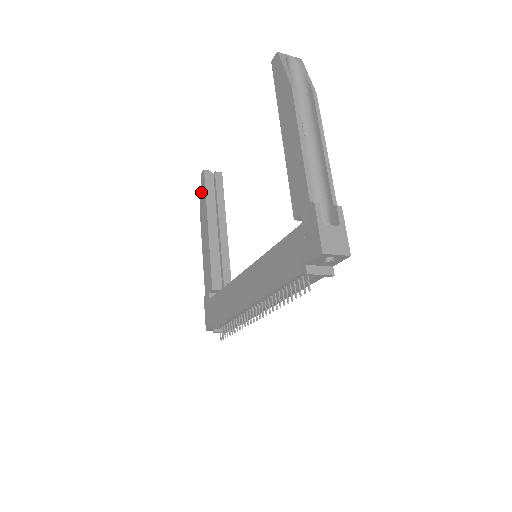
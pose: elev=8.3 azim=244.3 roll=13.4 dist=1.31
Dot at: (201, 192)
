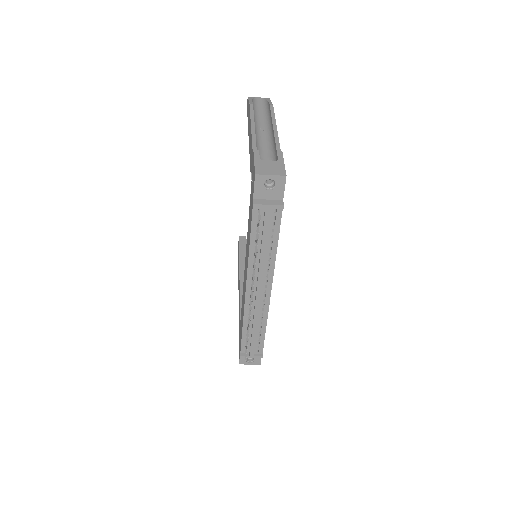
Dot at: (238, 254)
